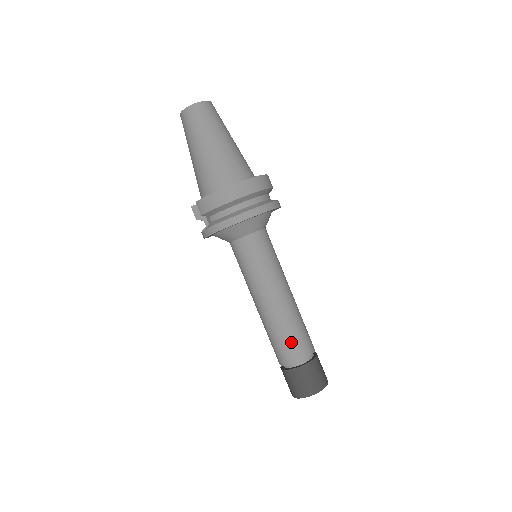
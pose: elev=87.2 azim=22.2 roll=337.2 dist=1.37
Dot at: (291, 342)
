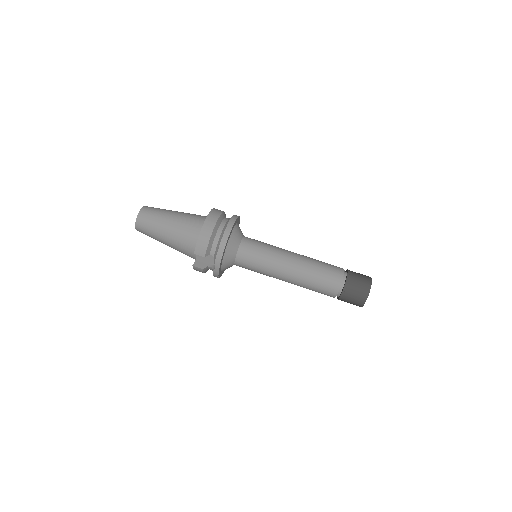
Dot at: (326, 273)
